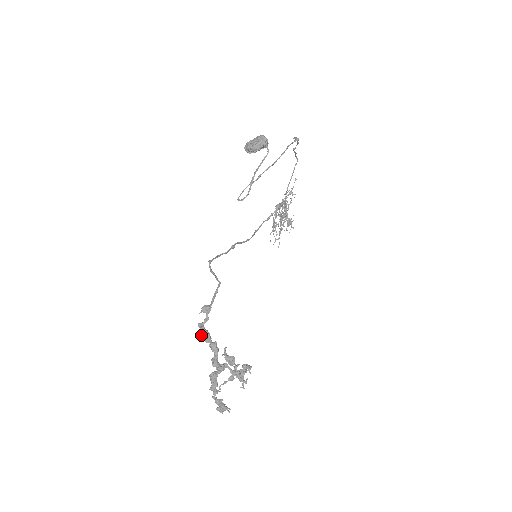
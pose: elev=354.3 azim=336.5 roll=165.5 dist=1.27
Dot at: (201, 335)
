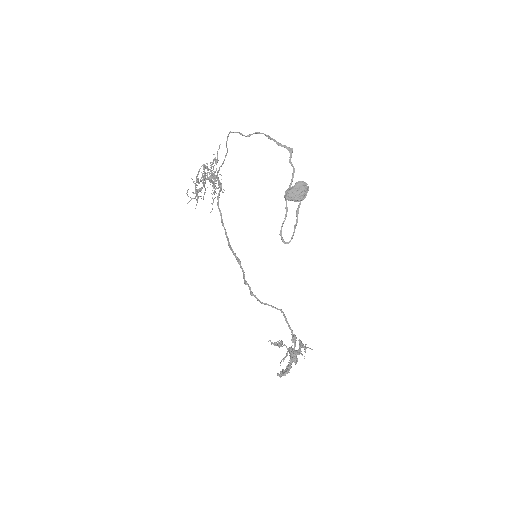
Dot at: (293, 356)
